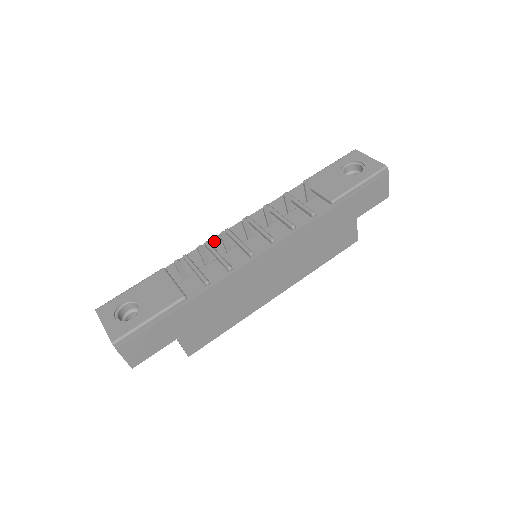
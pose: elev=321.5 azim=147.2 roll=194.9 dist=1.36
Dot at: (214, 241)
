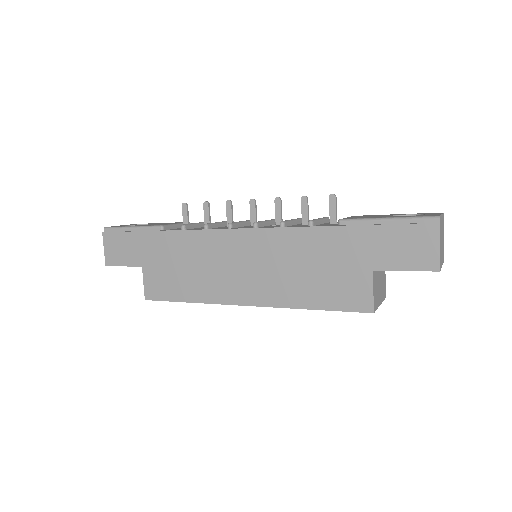
Dot at: occluded
